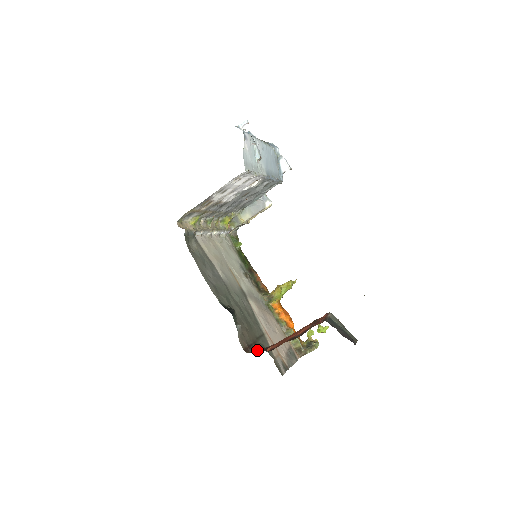
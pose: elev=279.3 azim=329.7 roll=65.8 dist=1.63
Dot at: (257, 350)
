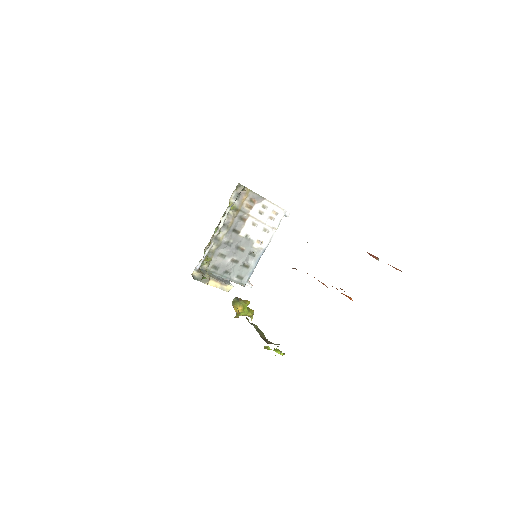
Dot at: occluded
